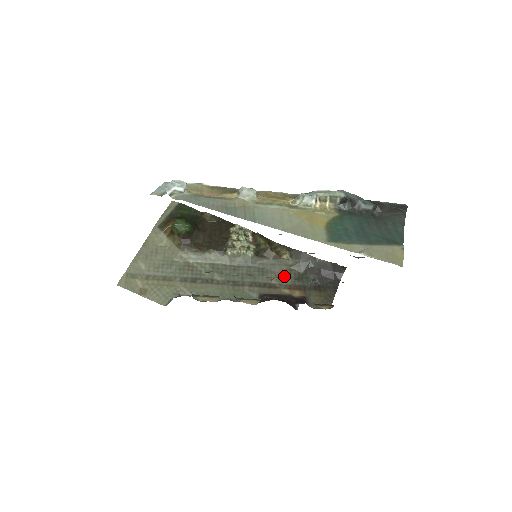
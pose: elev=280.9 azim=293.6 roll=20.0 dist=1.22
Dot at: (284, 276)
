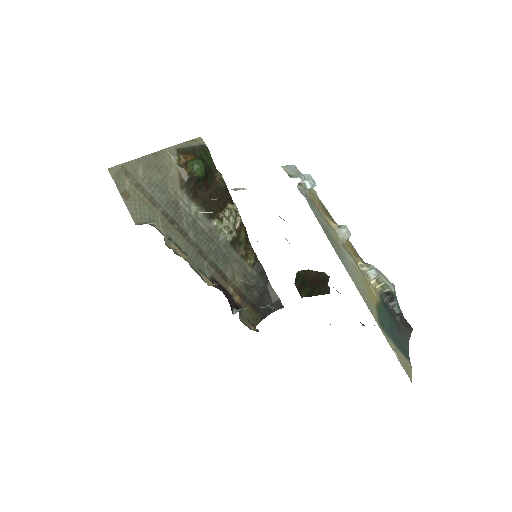
Dot at: (238, 276)
